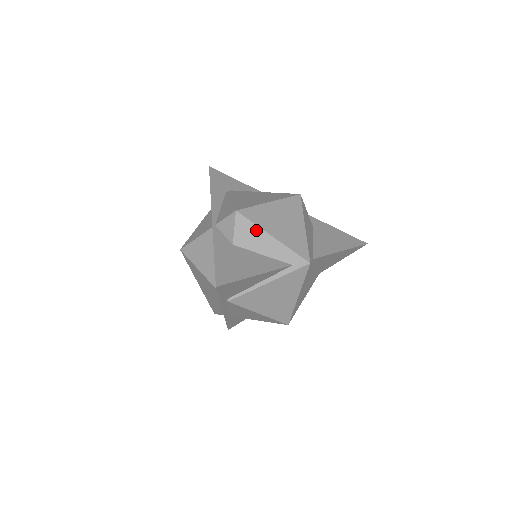
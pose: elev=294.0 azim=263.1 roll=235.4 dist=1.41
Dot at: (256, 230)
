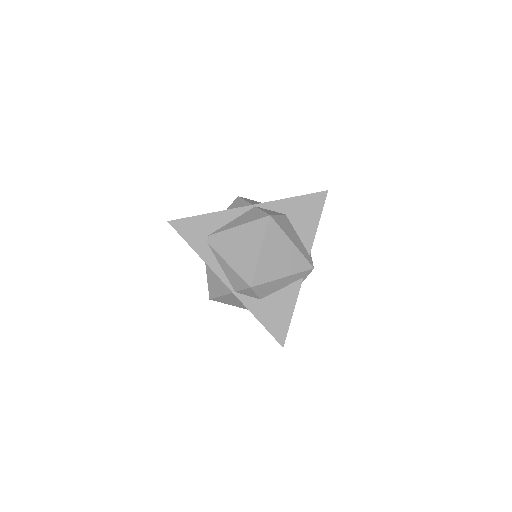
Dot at: (270, 284)
